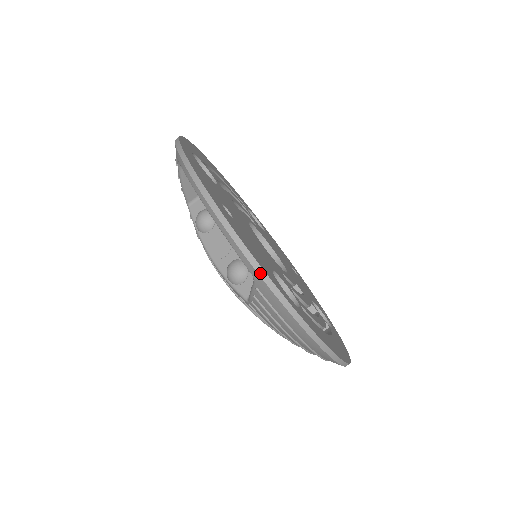
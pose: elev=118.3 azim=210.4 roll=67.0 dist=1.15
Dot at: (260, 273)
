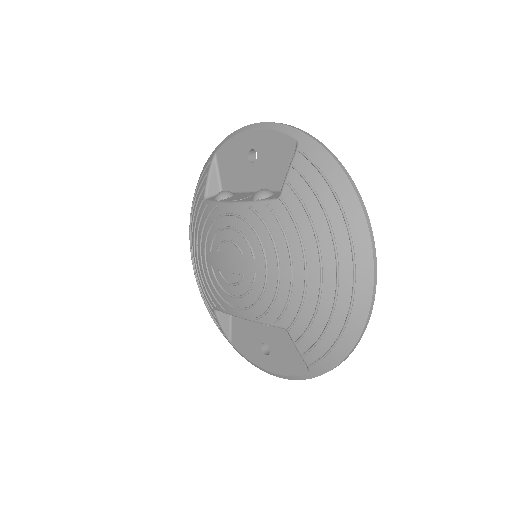
Dot at: (305, 133)
